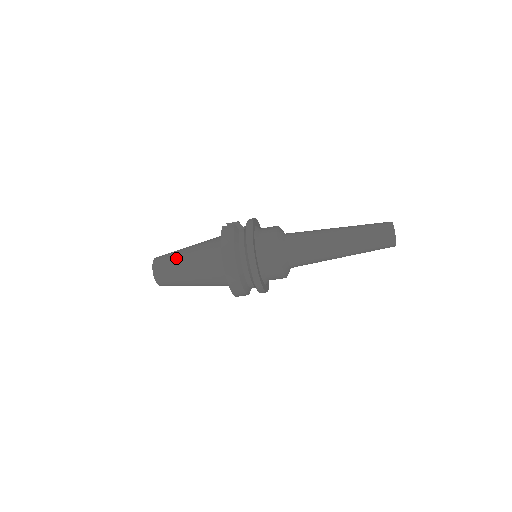
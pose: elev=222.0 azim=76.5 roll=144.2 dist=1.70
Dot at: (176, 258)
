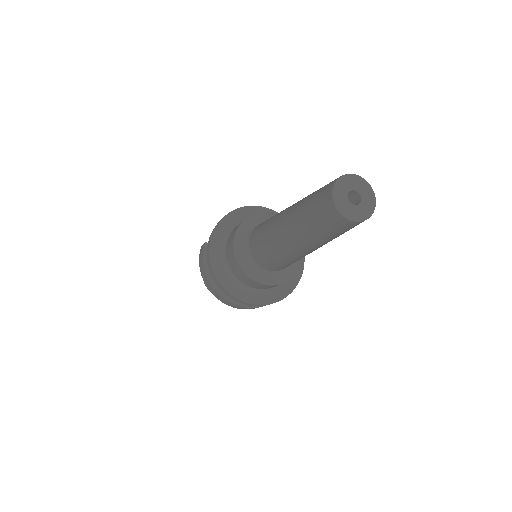
Dot at: occluded
